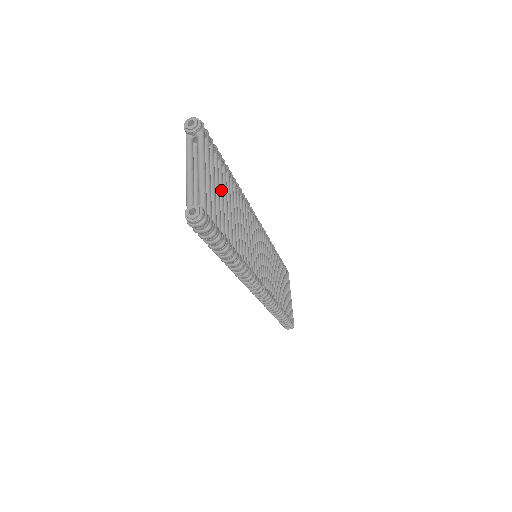
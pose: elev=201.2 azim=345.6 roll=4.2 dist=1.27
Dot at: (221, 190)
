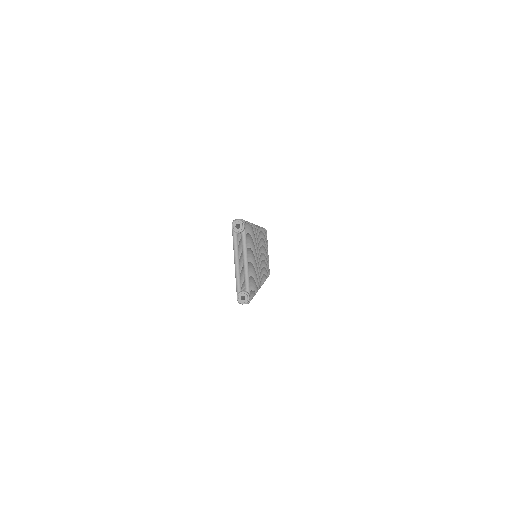
Dot at: (251, 256)
